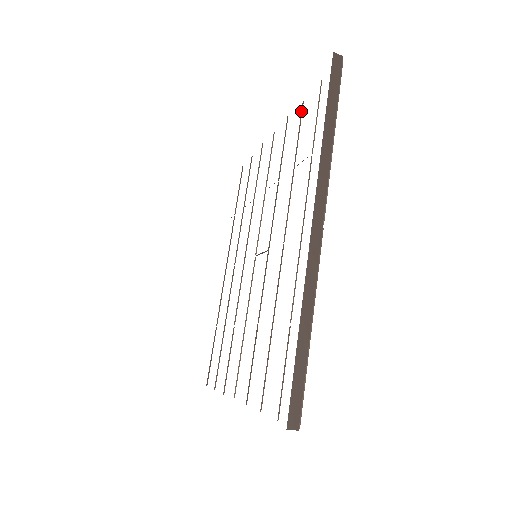
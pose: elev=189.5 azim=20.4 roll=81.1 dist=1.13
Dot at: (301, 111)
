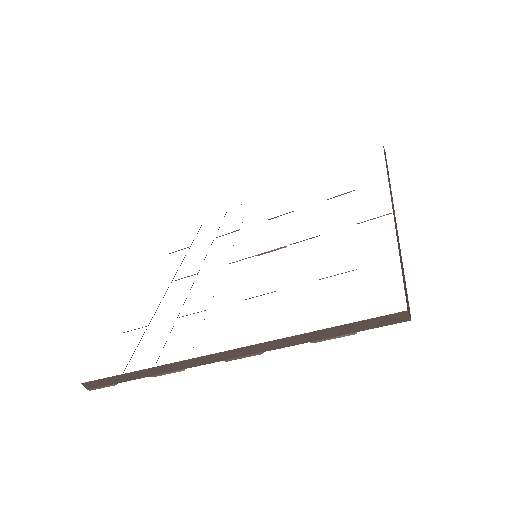
Dot at: occluded
